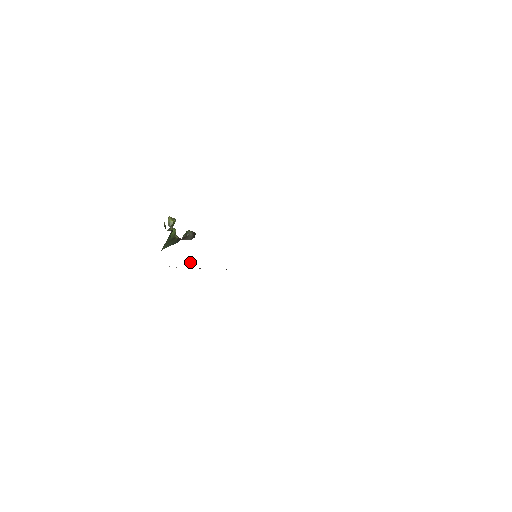
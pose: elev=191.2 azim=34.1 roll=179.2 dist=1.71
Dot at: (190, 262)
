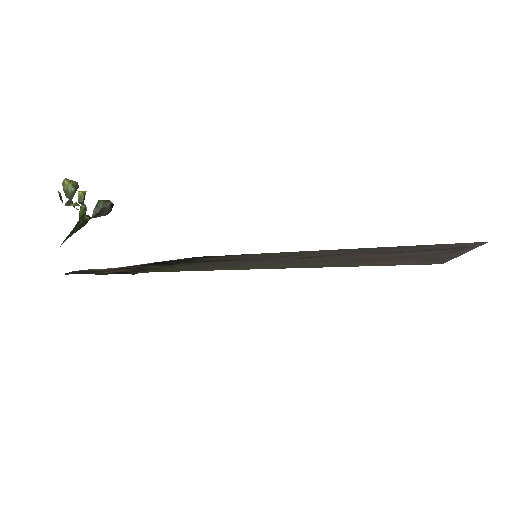
Dot at: (132, 271)
